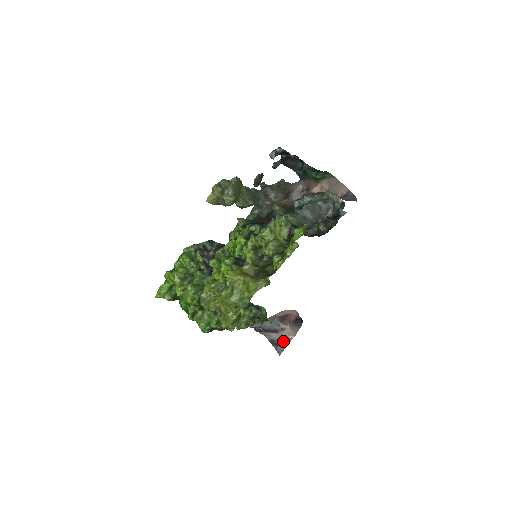
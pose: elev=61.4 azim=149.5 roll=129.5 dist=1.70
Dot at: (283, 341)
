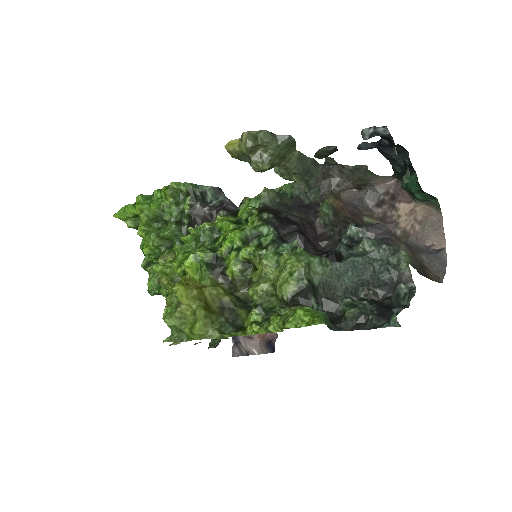
Dot at: (244, 347)
